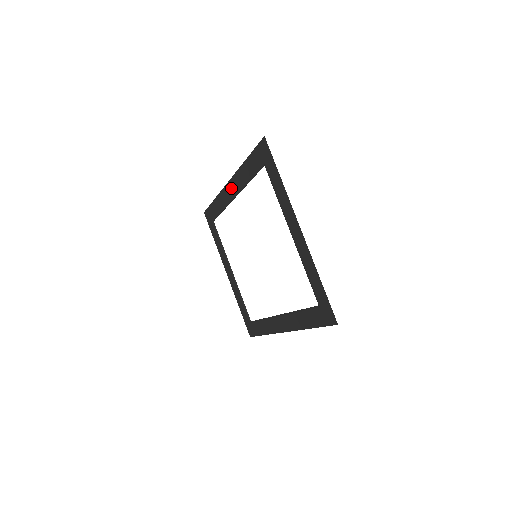
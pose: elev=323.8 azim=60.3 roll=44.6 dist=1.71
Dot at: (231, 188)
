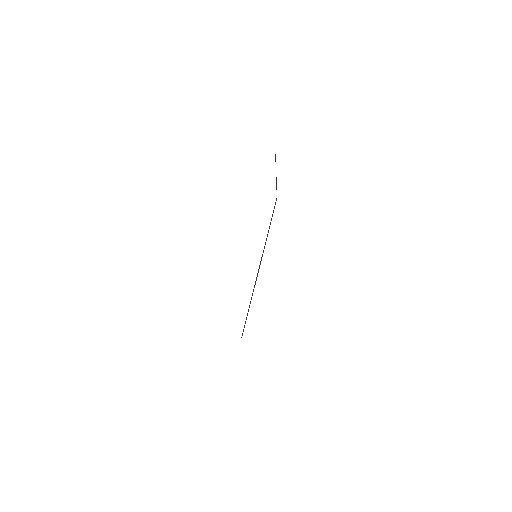
Dot at: occluded
